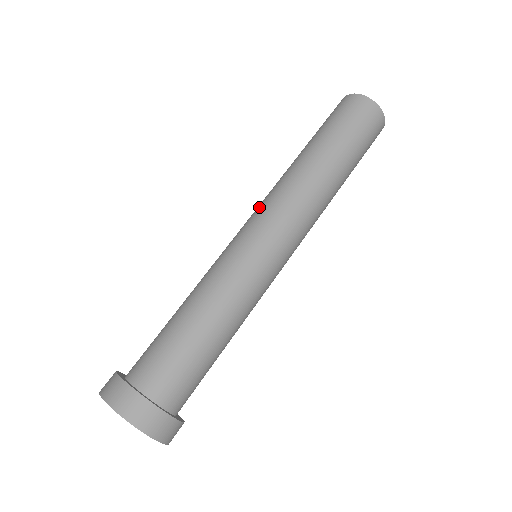
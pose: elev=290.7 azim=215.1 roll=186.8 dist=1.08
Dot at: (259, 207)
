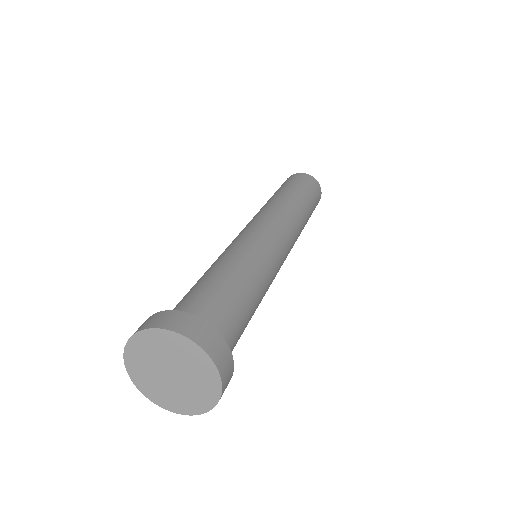
Dot at: occluded
